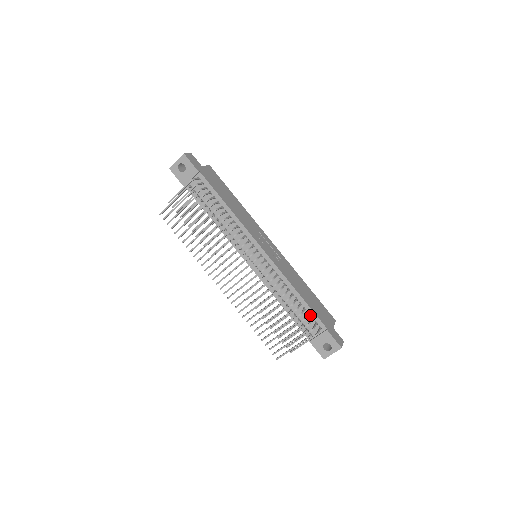
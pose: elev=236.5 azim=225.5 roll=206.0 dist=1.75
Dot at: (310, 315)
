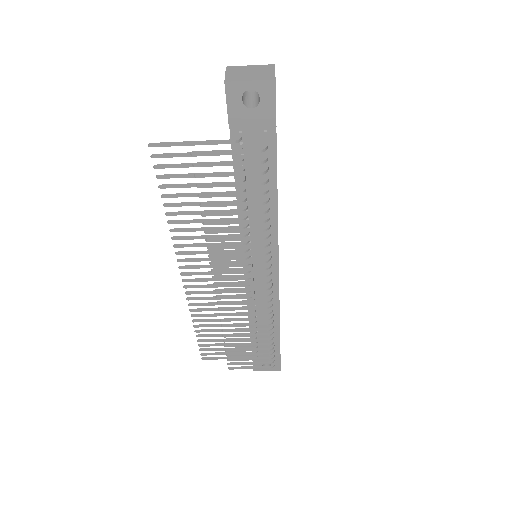
Dot at: (274, 338)
